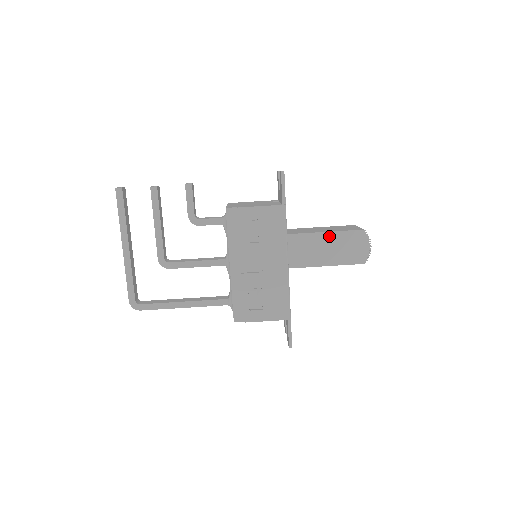
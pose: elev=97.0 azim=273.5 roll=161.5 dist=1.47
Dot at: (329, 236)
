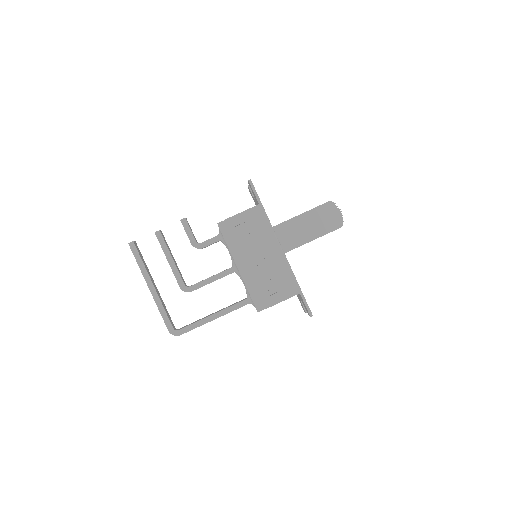
Dot at: (305, 216)
